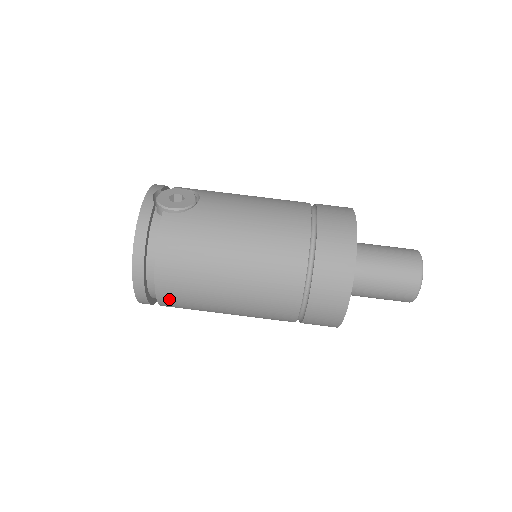
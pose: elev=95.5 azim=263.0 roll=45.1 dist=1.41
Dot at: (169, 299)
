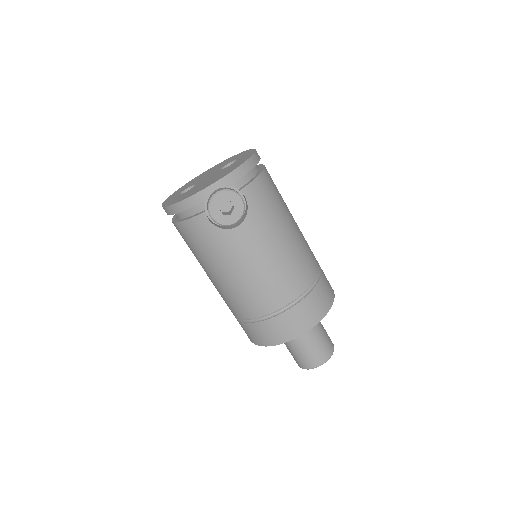
Dot at: occluded
